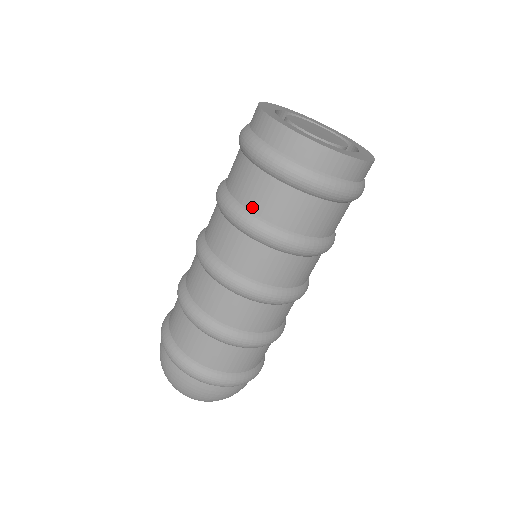
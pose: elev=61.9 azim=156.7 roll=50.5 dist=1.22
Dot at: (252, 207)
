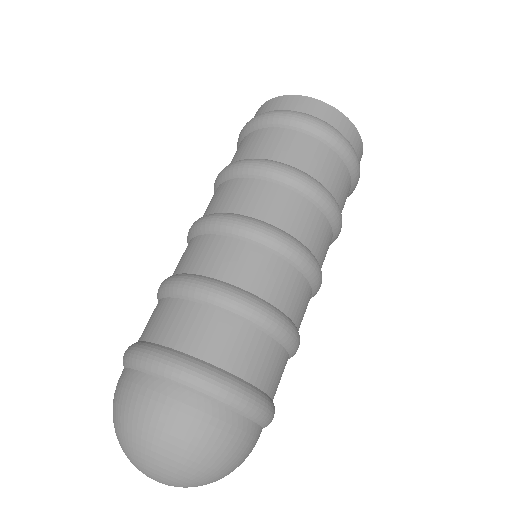
Dot at: (297, 164)
